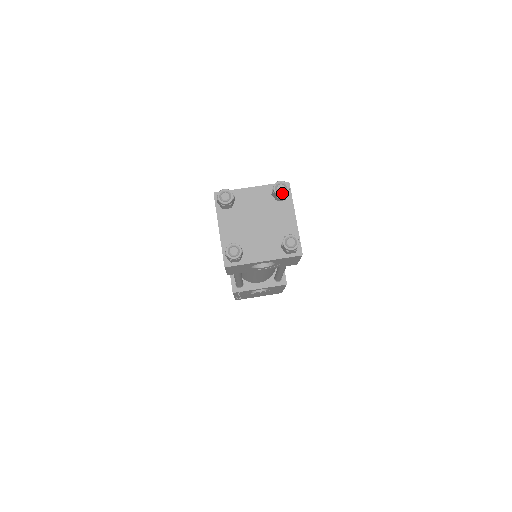
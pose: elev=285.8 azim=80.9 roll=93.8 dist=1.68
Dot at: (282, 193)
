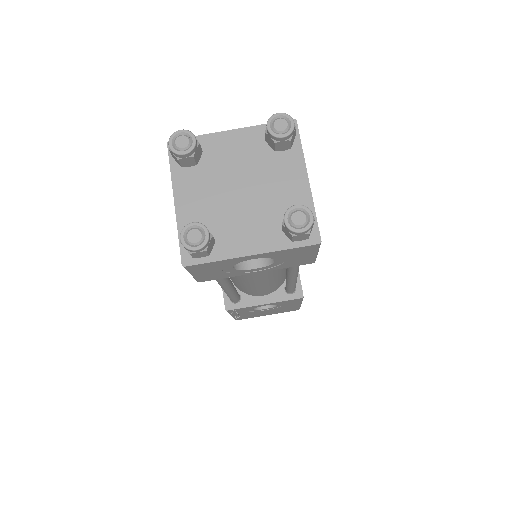
Dot at: (282, 133)
